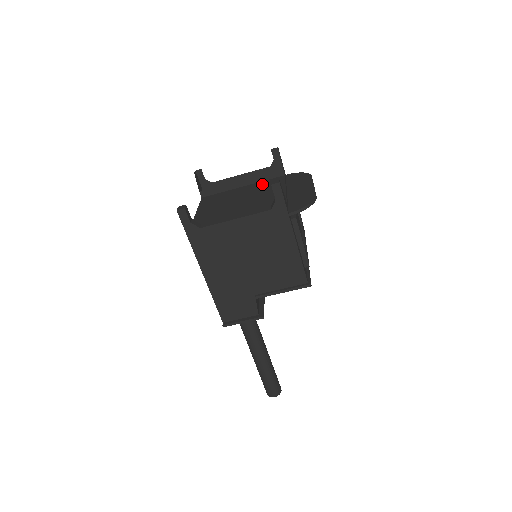
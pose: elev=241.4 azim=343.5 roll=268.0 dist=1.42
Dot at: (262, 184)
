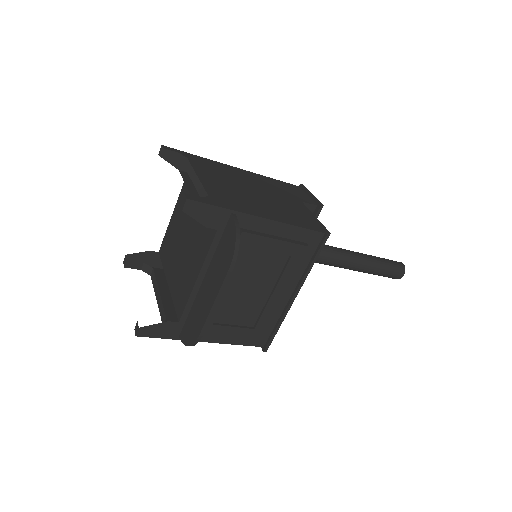
Dot at: (202, 225)
